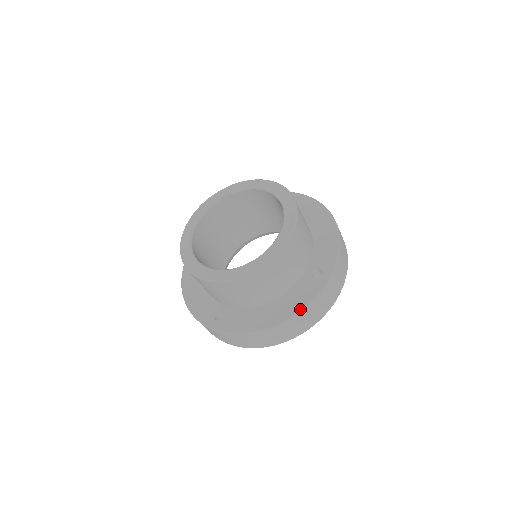
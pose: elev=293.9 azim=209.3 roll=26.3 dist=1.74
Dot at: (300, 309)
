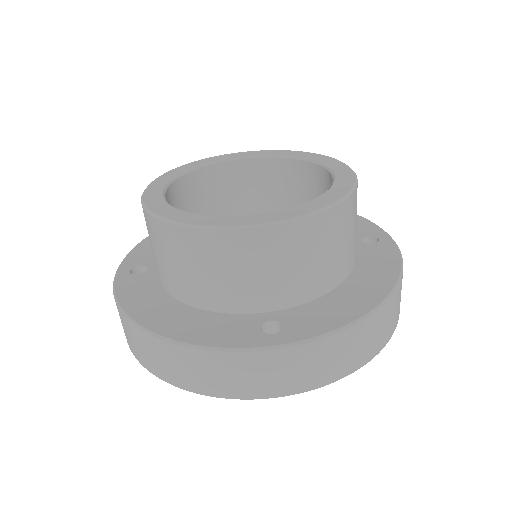
Dot at: (190, 341)
